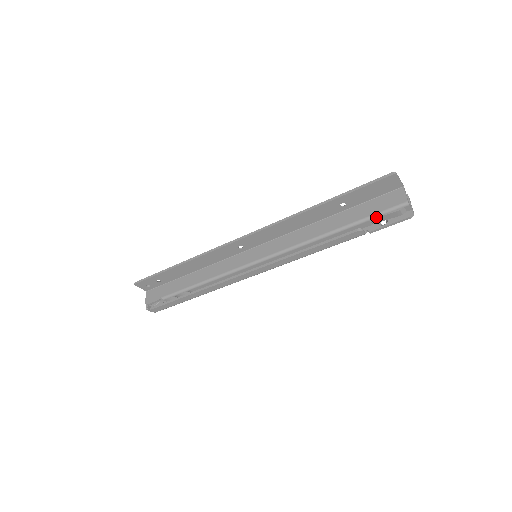
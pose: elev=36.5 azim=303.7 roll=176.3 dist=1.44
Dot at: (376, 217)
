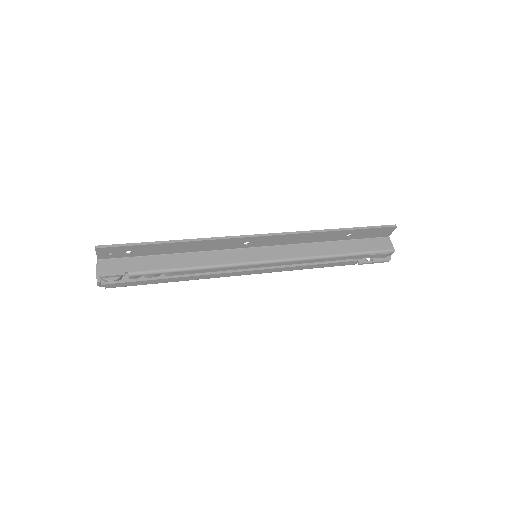
Dot at: (371, 254)
